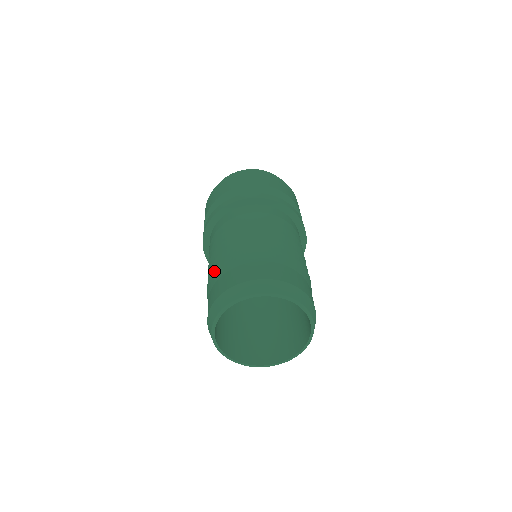
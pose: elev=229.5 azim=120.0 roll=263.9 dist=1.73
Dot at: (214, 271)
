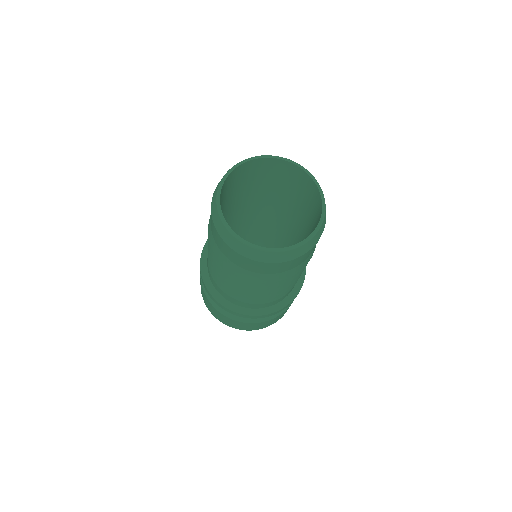
Dot at: occluded
